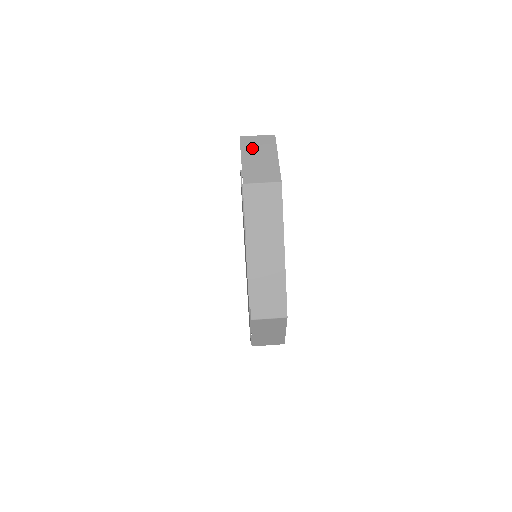
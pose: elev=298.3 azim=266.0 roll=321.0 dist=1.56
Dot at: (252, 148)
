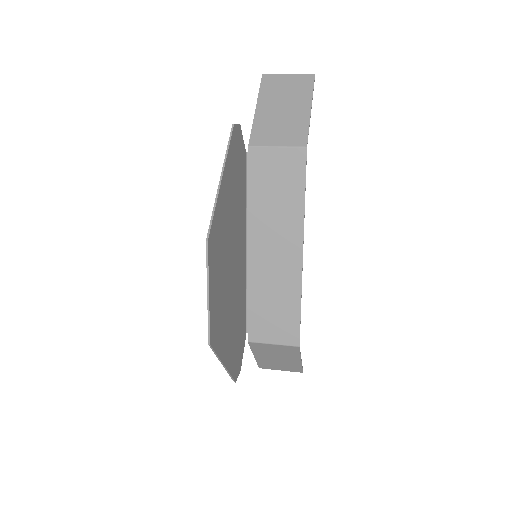
Dot at: (276, 92)
